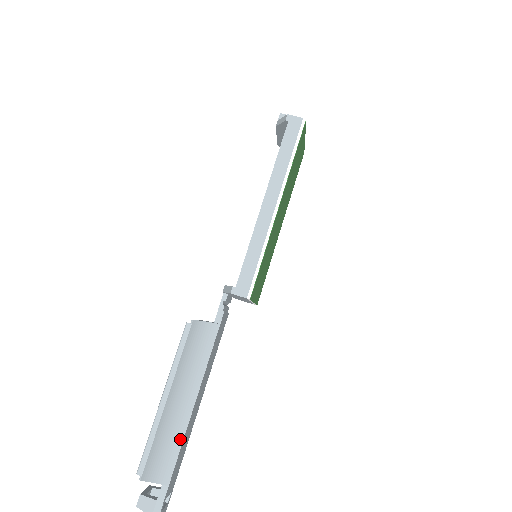
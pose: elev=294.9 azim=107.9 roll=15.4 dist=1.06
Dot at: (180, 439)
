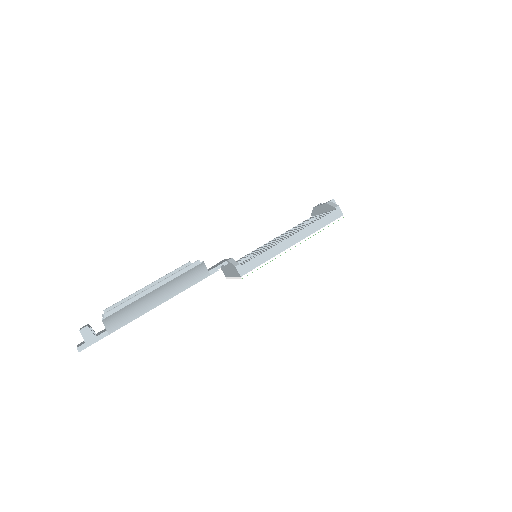
Dot at: (138, 315)
